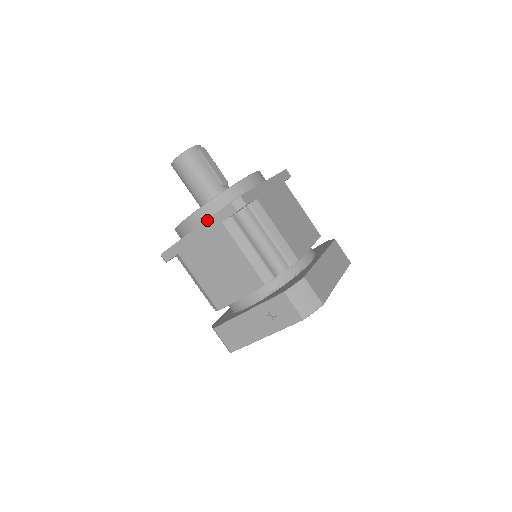
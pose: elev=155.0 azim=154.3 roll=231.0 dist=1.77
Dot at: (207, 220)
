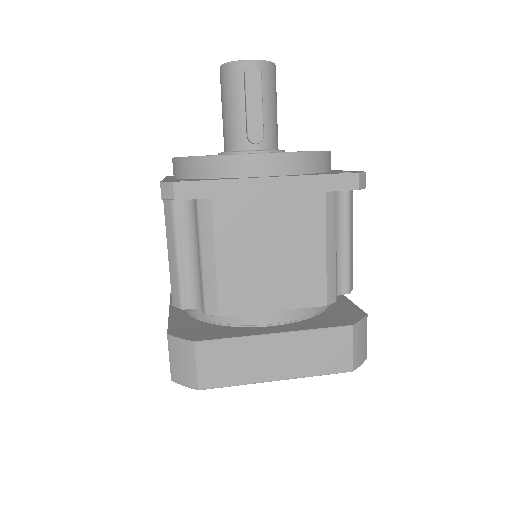
Dot at: occluded
